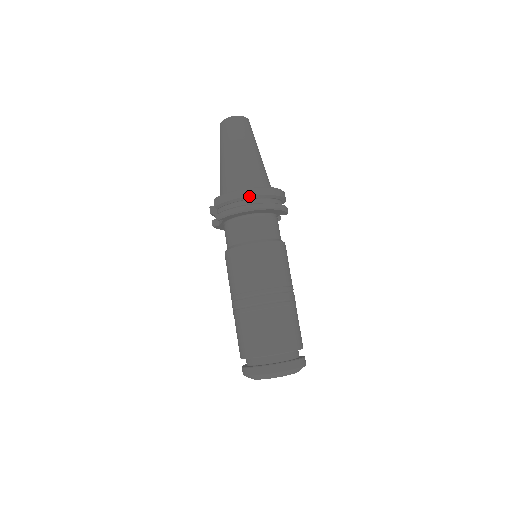
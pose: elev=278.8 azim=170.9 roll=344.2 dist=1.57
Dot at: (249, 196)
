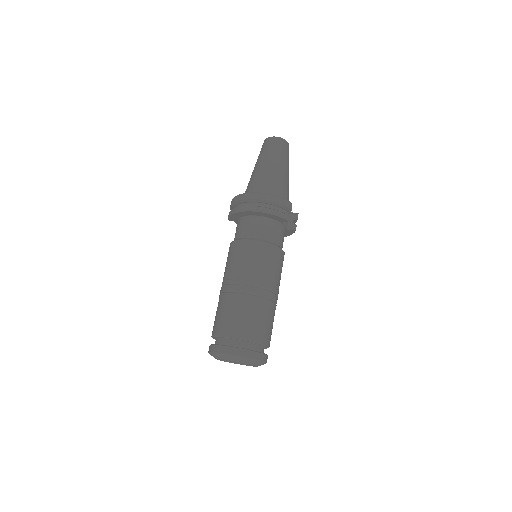
Dot at: (243, 199)
